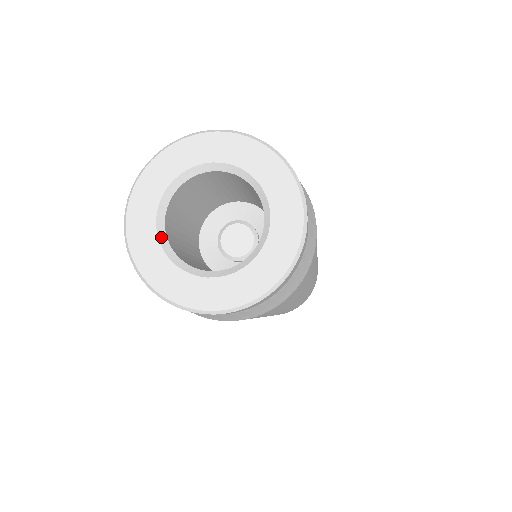
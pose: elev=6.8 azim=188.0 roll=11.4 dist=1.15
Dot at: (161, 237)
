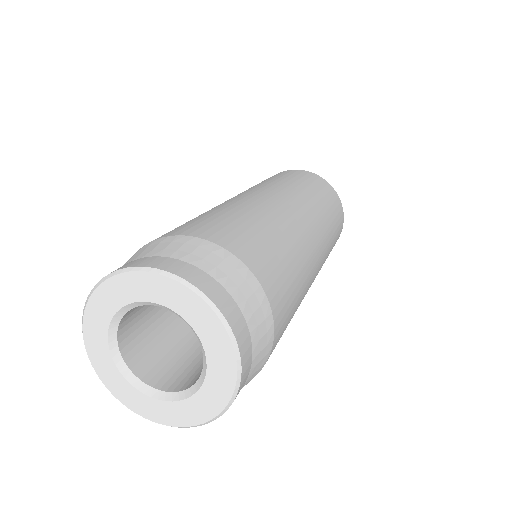
Dot at: (116, 358)
